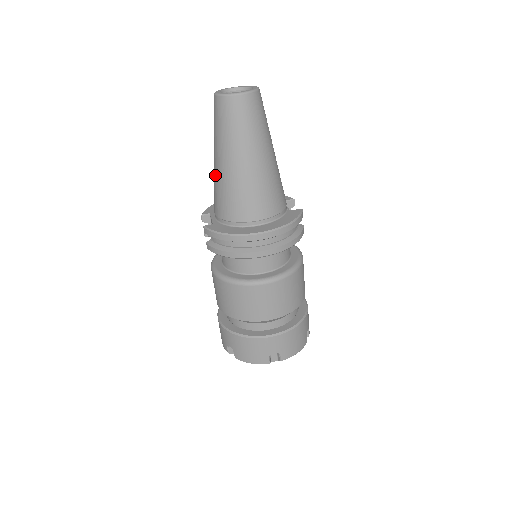
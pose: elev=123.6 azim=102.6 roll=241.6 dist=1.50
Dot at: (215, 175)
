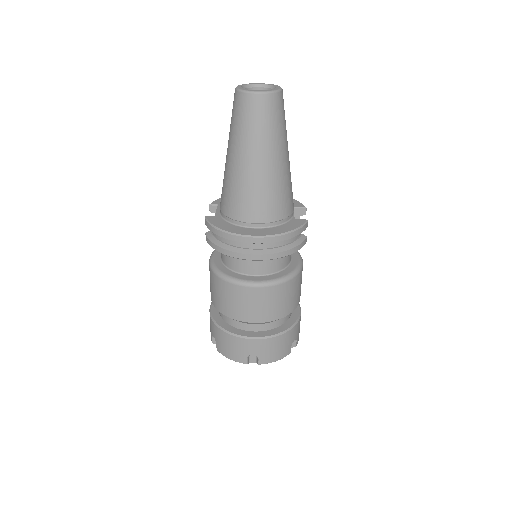
Dot at: (225, 169)
